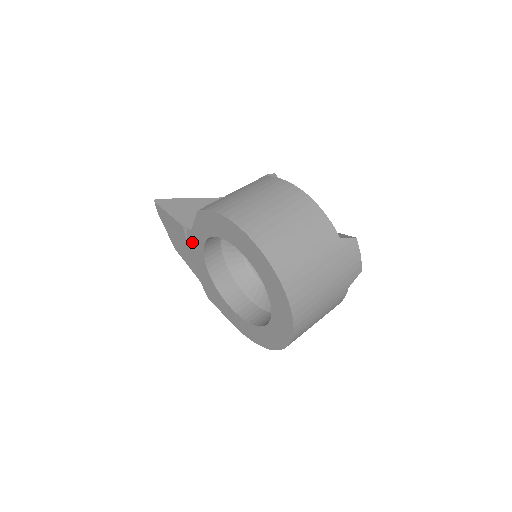
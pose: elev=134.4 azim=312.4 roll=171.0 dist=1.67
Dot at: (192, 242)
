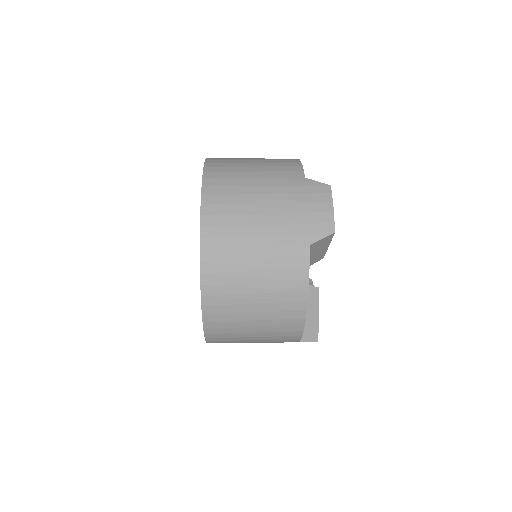
Dot at: occluded
